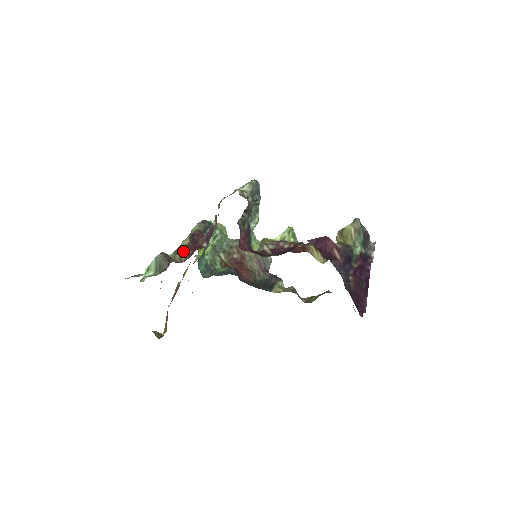
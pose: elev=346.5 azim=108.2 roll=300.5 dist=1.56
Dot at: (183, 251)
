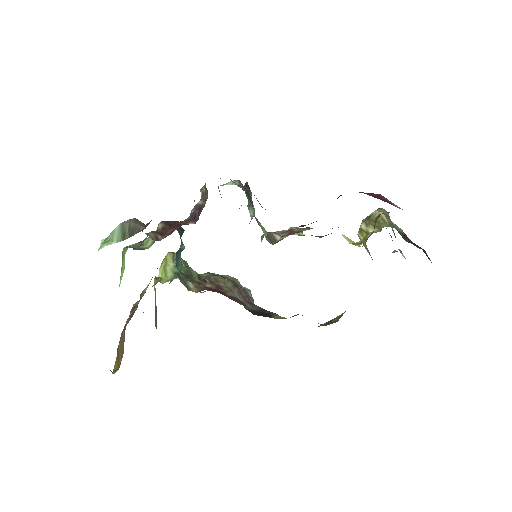
Dot at: occluded
